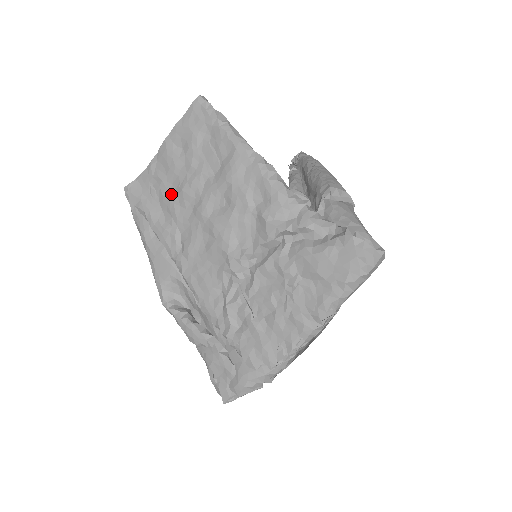
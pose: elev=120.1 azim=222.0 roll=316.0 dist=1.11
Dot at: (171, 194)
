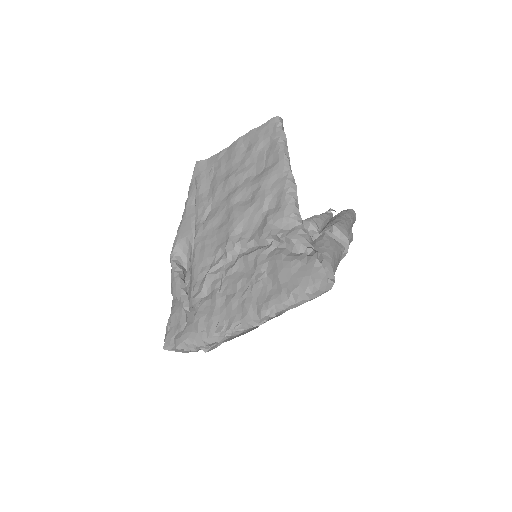
Dot at: (221, 178)
